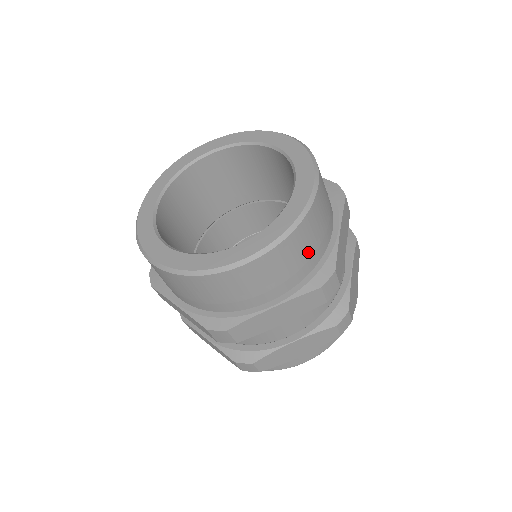
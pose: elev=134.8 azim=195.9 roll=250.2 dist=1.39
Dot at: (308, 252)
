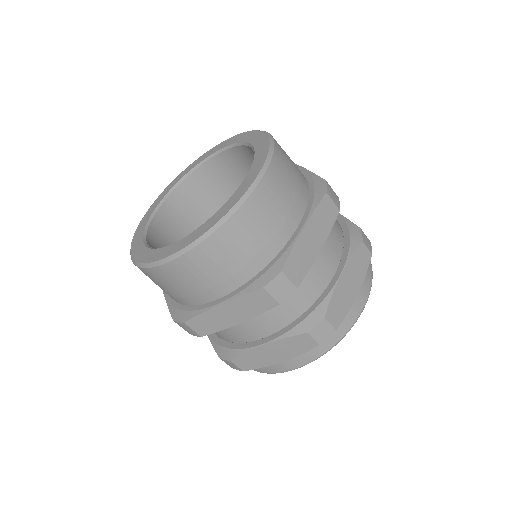
Dot at: (250, 250)
